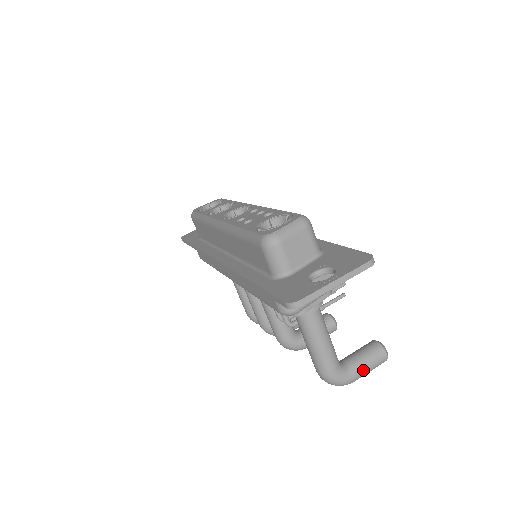
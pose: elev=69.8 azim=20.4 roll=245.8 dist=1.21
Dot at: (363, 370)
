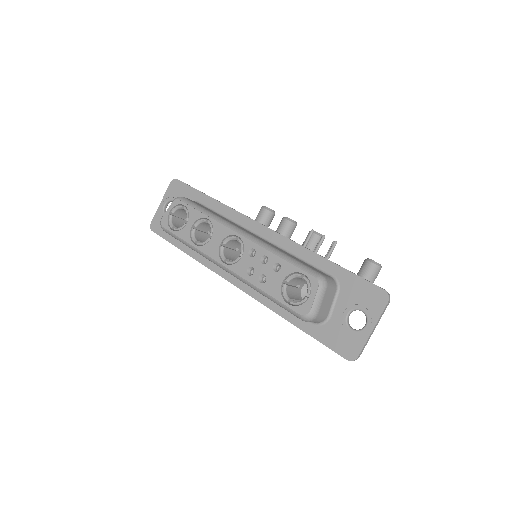
Dot at: occluded
